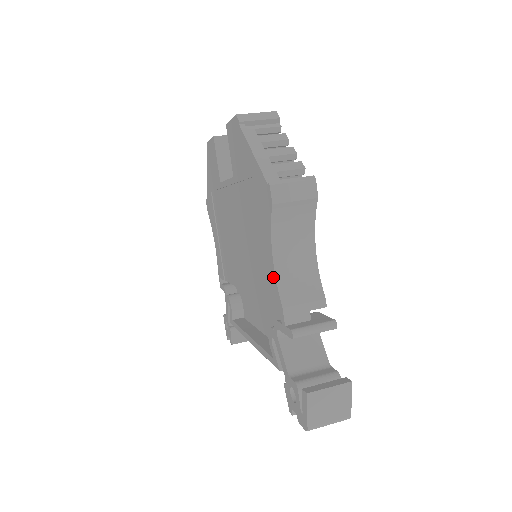
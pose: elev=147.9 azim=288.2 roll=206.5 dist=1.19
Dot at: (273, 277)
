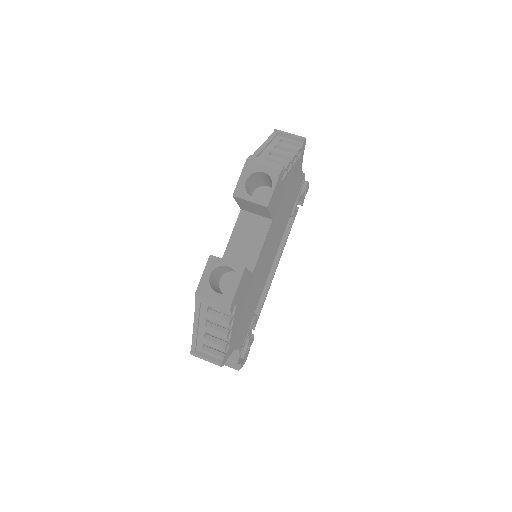
Dot at: occluded
